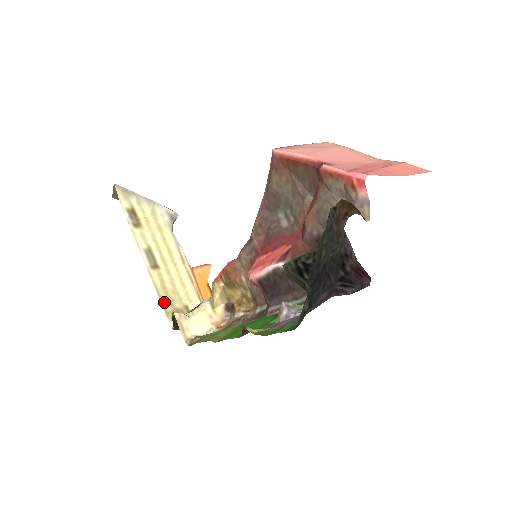
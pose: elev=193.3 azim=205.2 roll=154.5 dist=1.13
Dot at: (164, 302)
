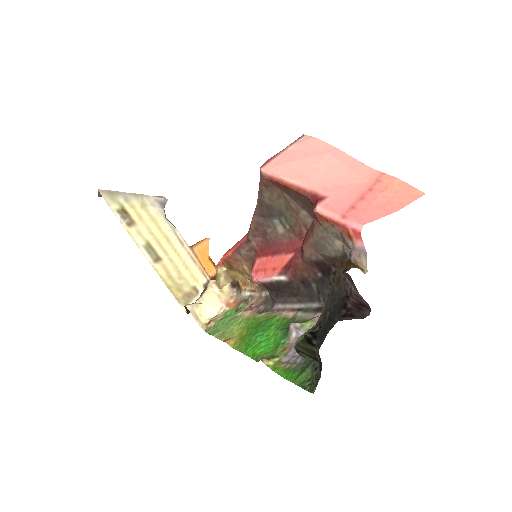
Dot at: (173, 291)
